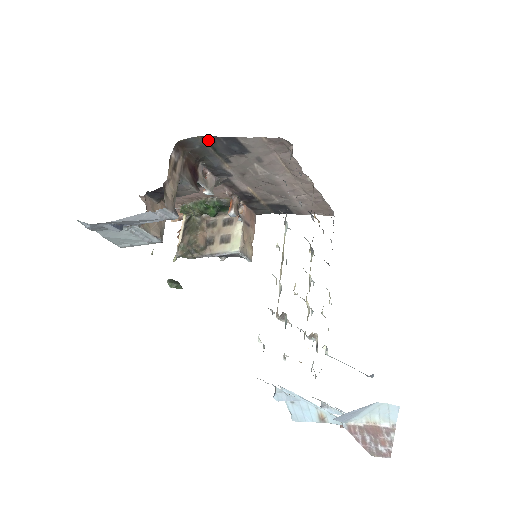
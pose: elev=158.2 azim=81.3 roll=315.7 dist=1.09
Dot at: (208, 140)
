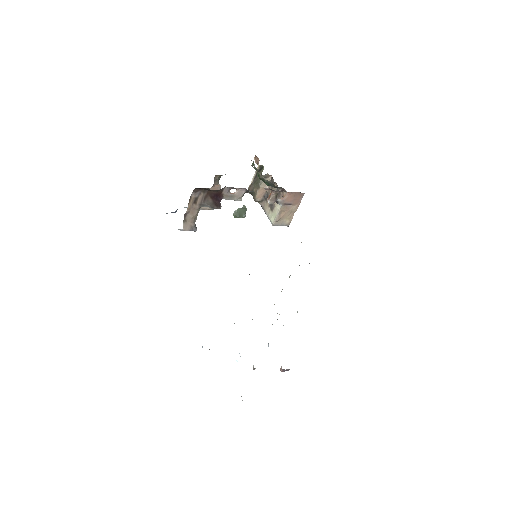
Dot at: occluded
